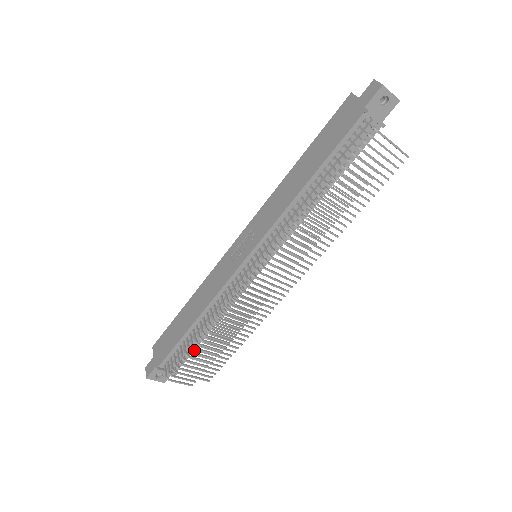
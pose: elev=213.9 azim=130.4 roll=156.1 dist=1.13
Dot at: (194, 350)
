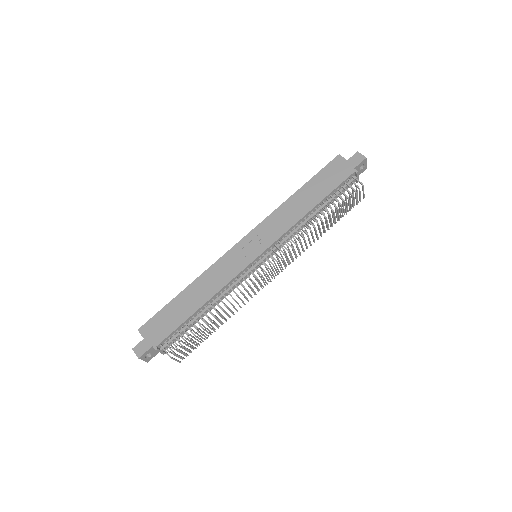
Dot at: occluded
